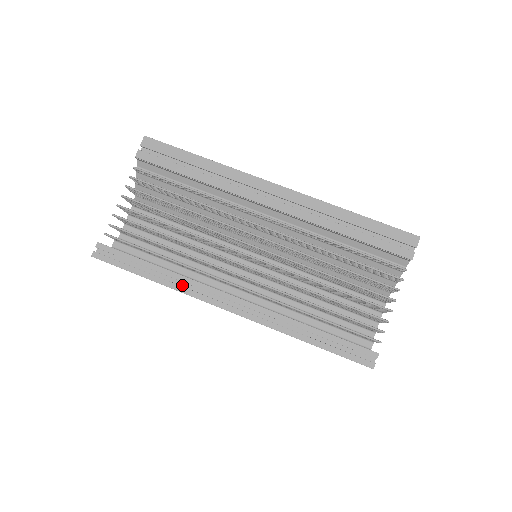
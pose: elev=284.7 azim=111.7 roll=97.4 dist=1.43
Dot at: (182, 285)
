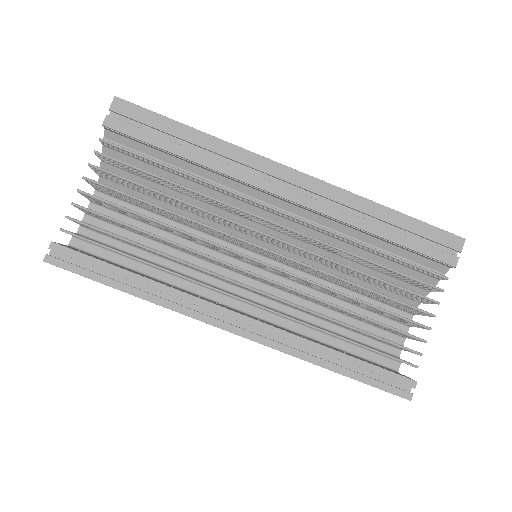
Dot at: (170, 299)
